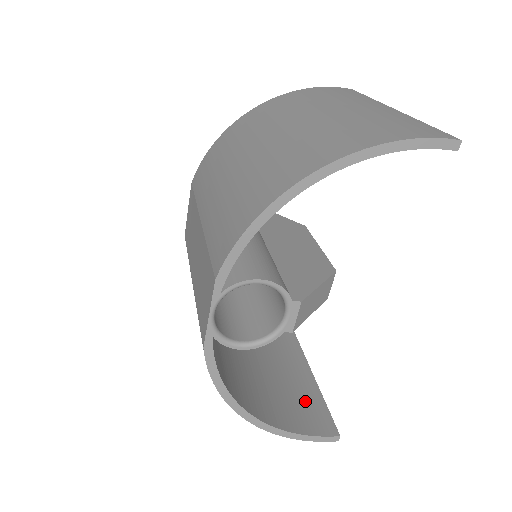
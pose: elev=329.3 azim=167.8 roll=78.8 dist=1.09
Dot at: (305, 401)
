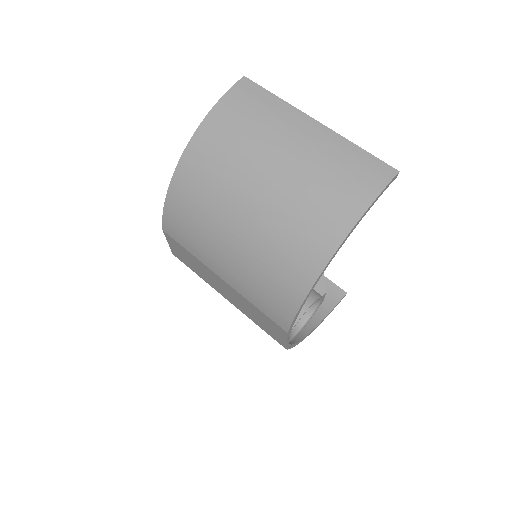
Dot at: occluded
